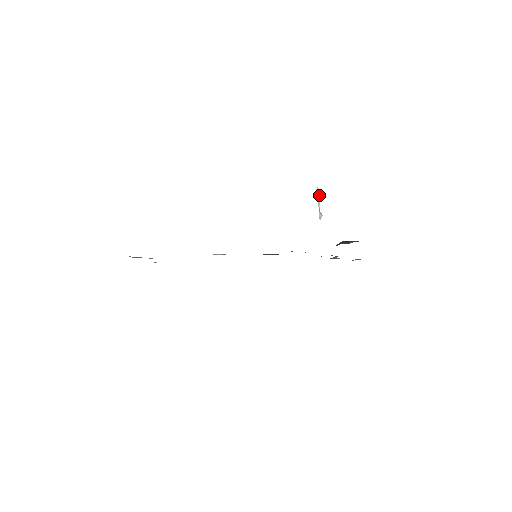
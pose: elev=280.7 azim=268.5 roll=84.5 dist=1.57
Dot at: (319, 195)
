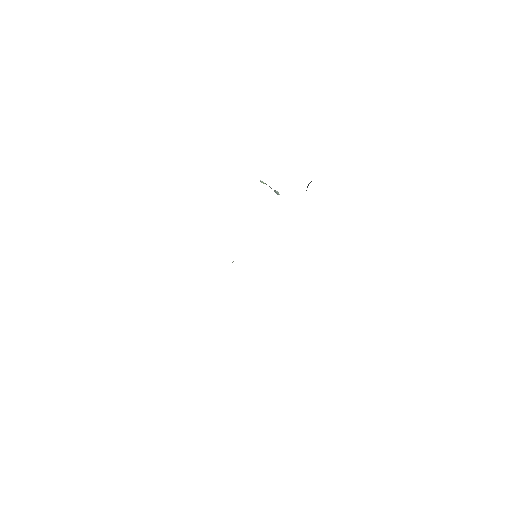
Dot at: (264, 183)
